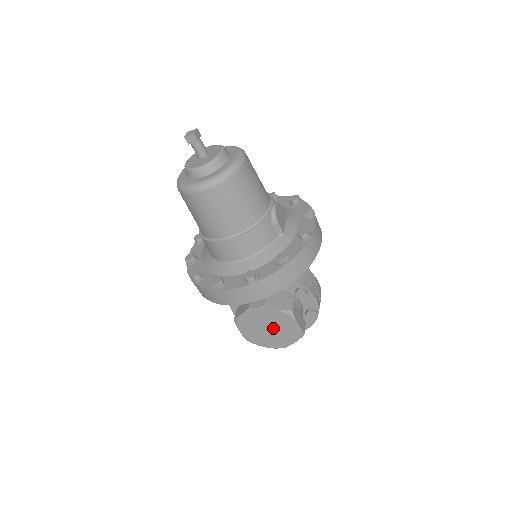
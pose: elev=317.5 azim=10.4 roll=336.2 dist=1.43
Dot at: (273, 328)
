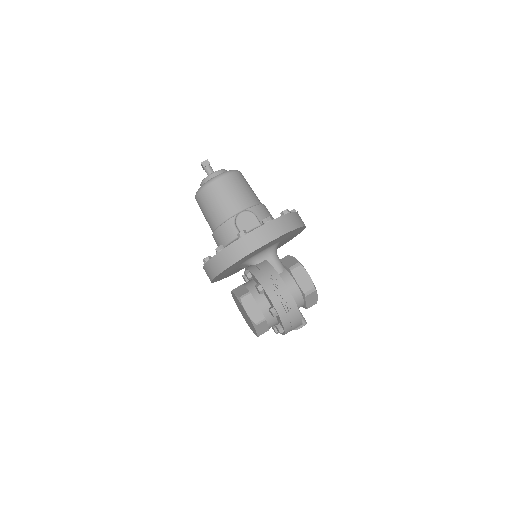
Dot at: (244, 313)
